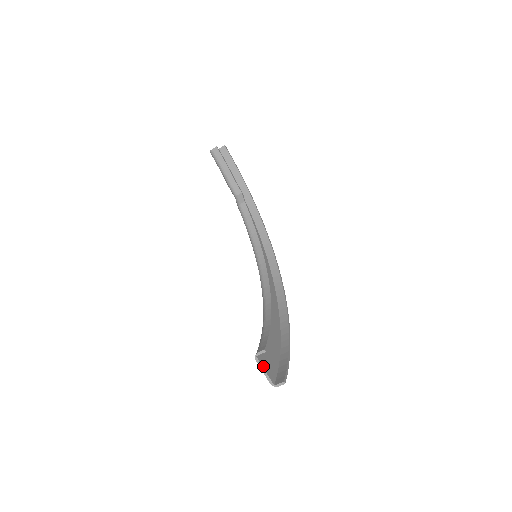
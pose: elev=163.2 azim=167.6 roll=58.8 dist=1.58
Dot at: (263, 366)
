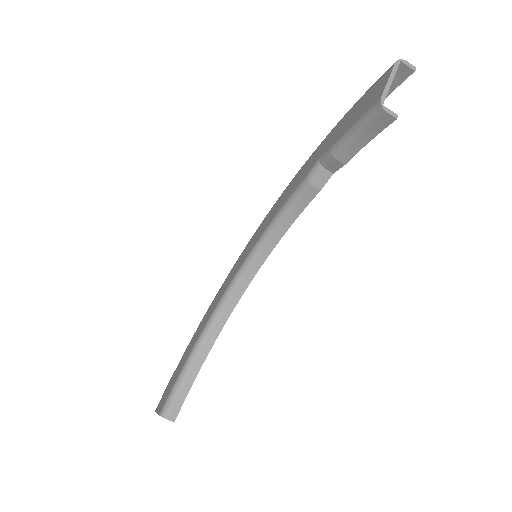
Dot at: occluded
